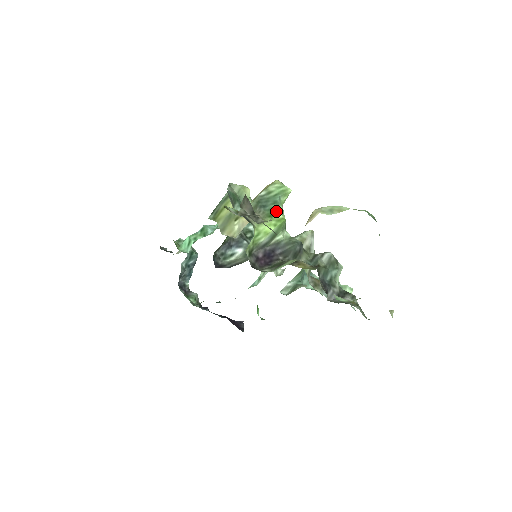
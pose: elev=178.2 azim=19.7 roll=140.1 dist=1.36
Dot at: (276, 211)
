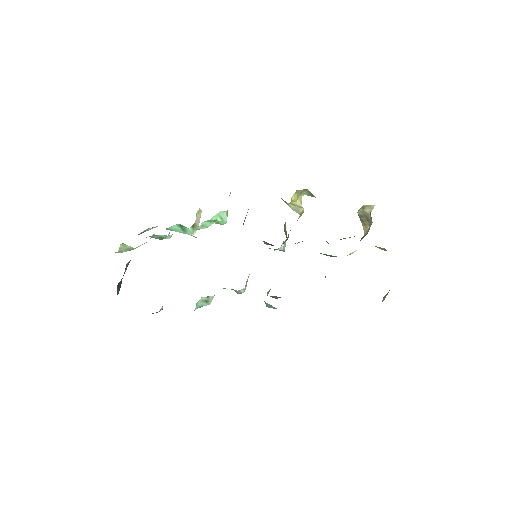
Dot at: occluded
